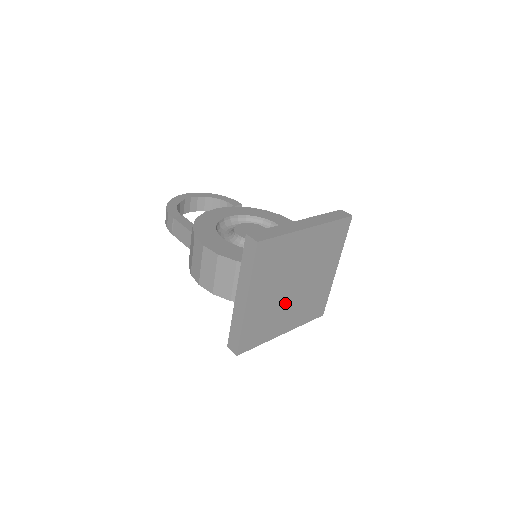
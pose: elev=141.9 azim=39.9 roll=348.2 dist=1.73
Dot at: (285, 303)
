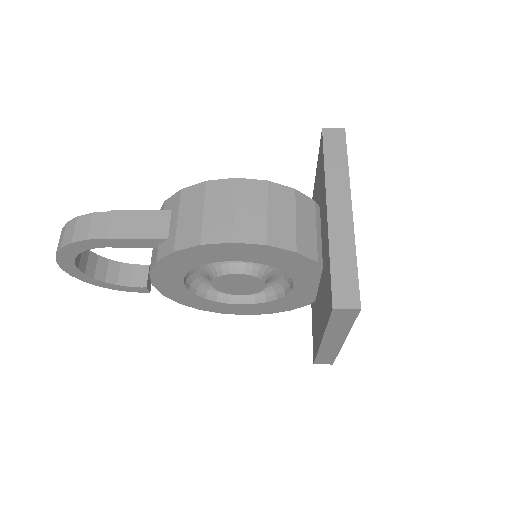
Dot at: occluded
